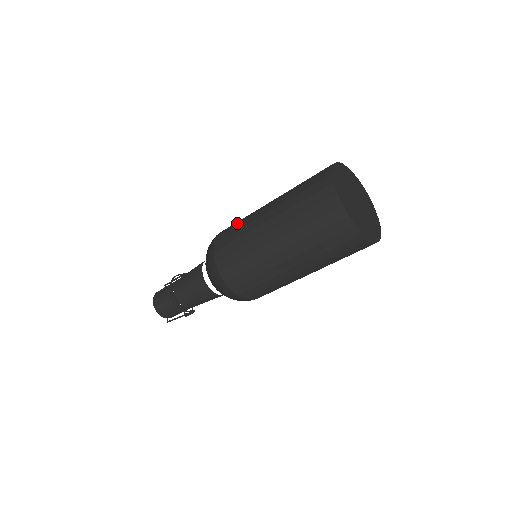
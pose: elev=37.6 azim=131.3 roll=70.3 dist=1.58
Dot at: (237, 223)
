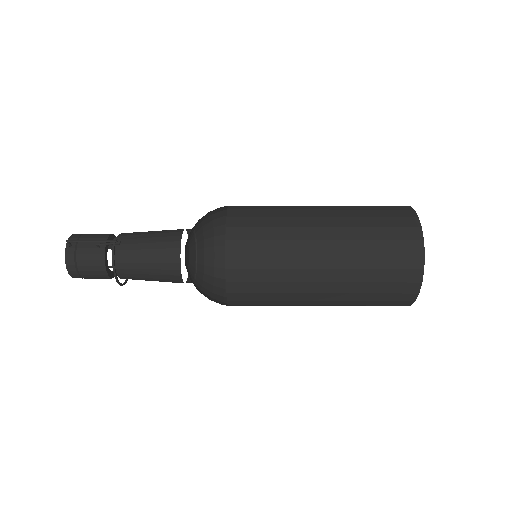
Dot at: (265, 278)
